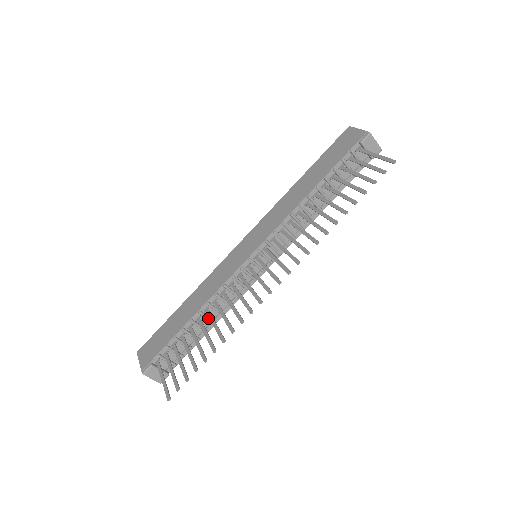
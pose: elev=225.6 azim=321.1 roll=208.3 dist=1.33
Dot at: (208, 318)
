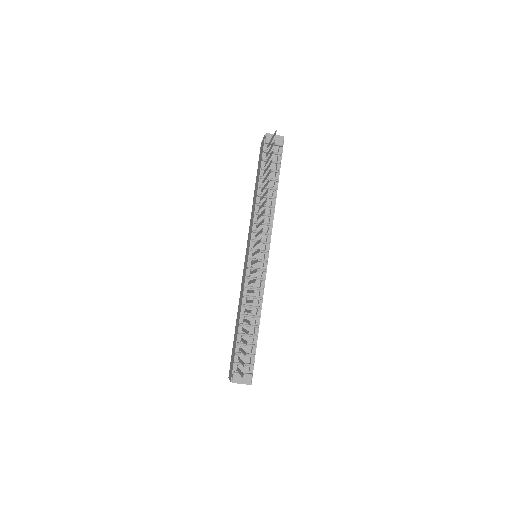
Dot at: (250, 316)
